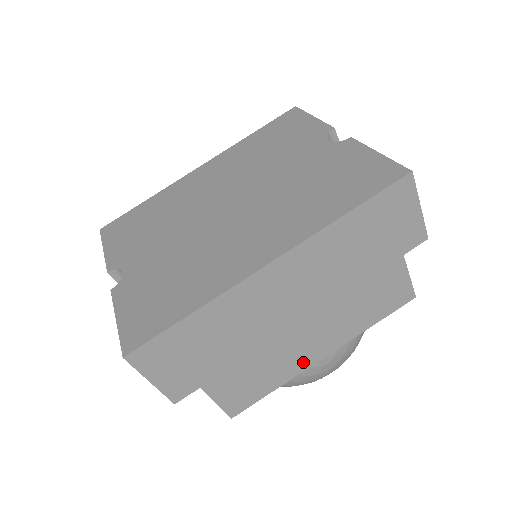
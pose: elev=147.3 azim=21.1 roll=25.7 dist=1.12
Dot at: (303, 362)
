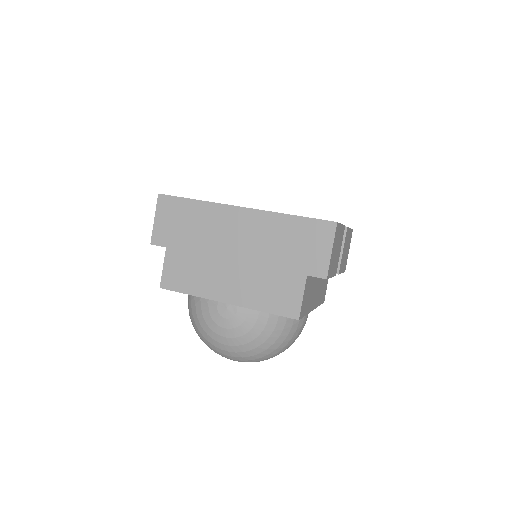
Dot at: (214, 292)
